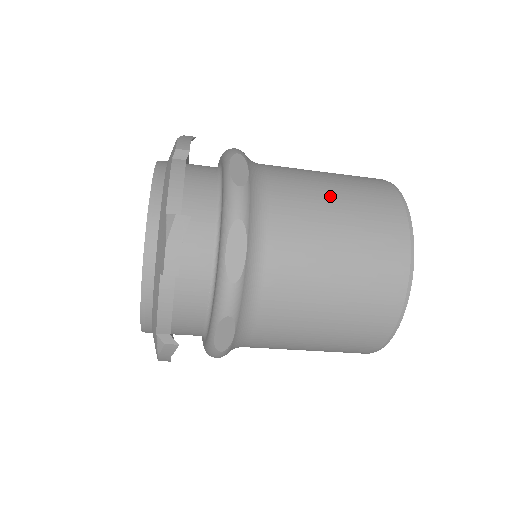
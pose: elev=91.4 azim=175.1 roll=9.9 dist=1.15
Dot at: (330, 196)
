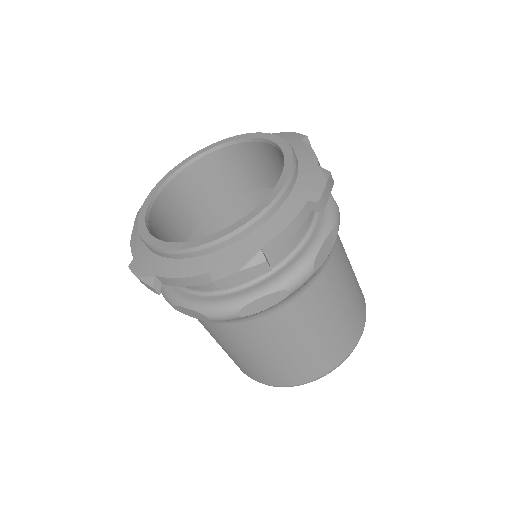
Dot at: (338, 309)
